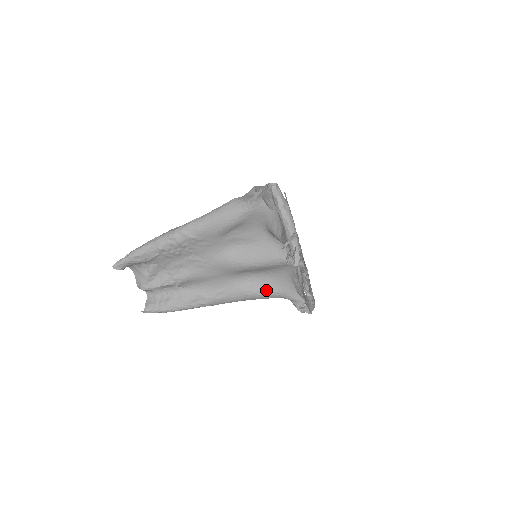
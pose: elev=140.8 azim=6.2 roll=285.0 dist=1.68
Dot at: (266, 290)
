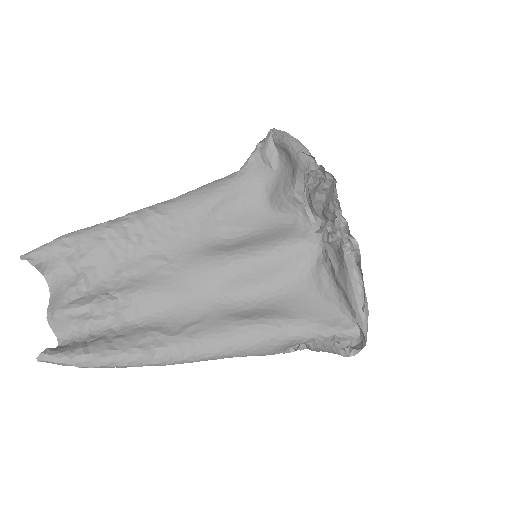
Dot at: (276, 316)
